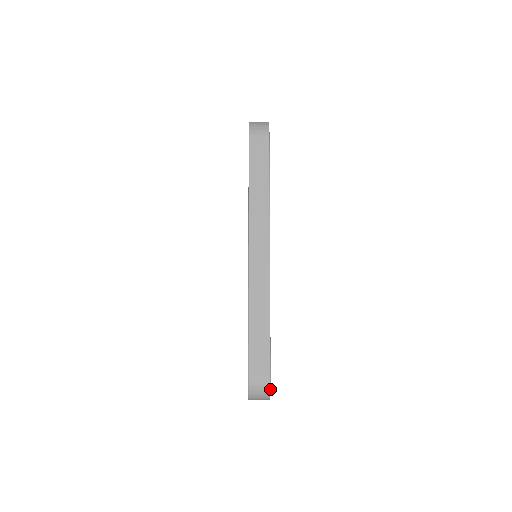
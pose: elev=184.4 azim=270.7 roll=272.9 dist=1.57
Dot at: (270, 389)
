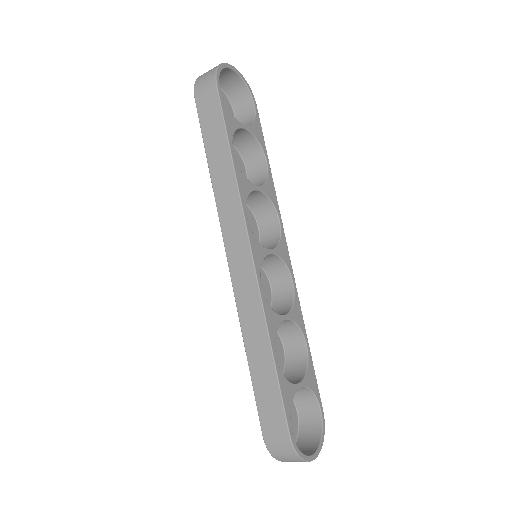
Dot at: (295, 451)
